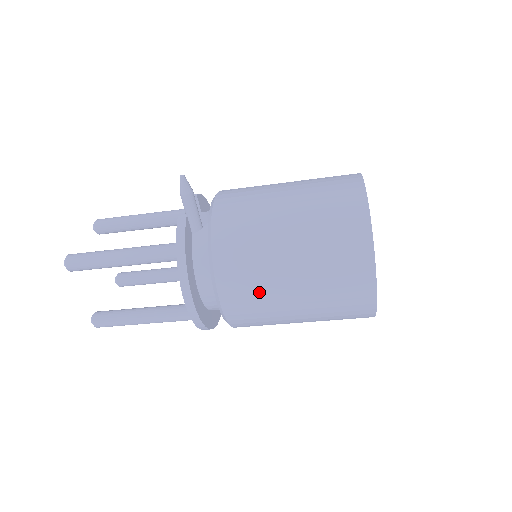
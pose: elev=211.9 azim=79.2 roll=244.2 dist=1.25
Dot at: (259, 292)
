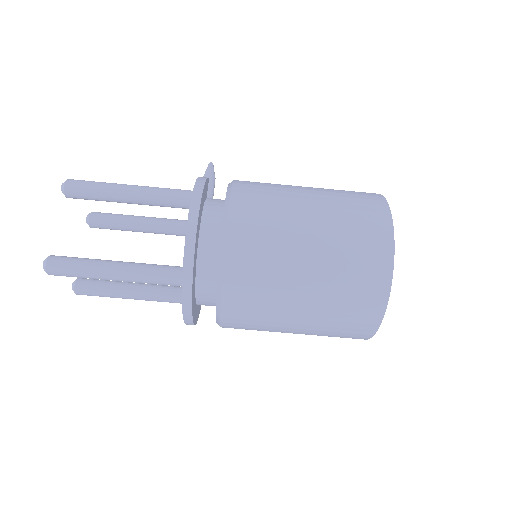
Dot at: (273, 224)
